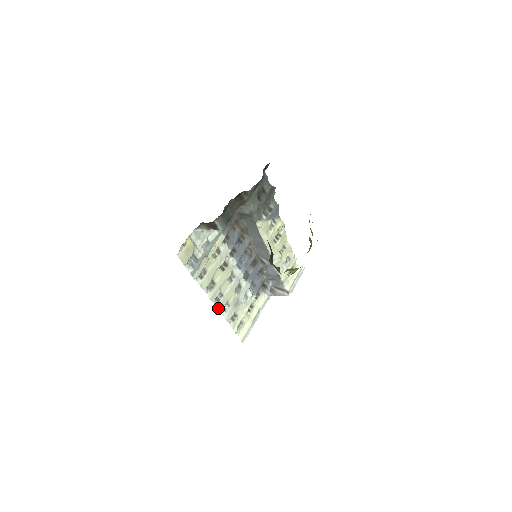
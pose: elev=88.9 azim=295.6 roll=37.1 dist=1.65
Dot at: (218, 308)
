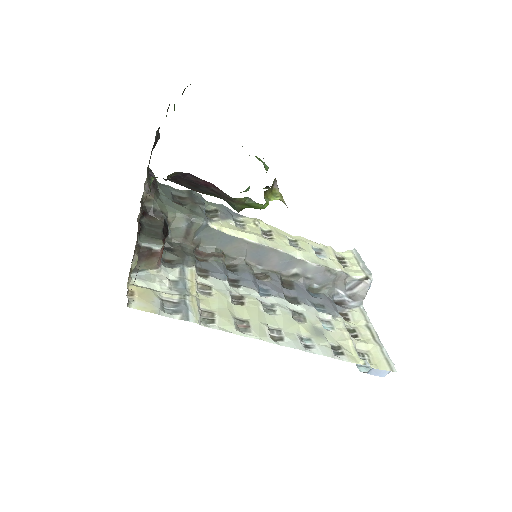
Dot at: (292, 347)
